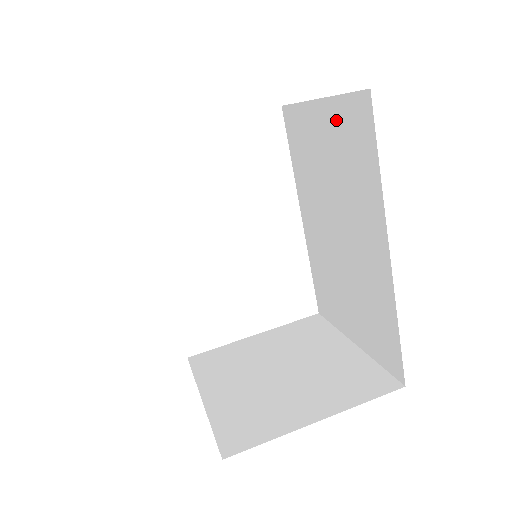
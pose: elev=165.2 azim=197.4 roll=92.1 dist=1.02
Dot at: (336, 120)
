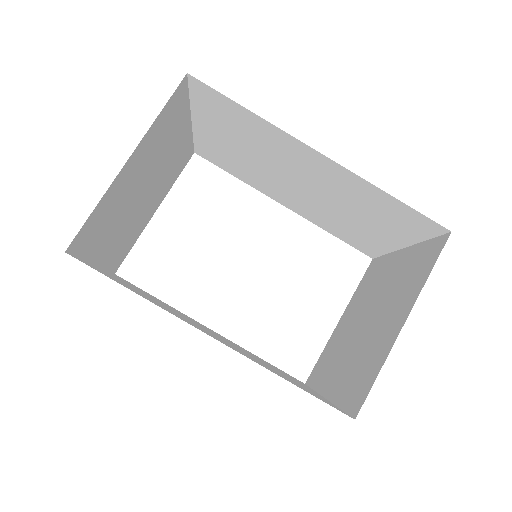
Dot at: (208, 117)
